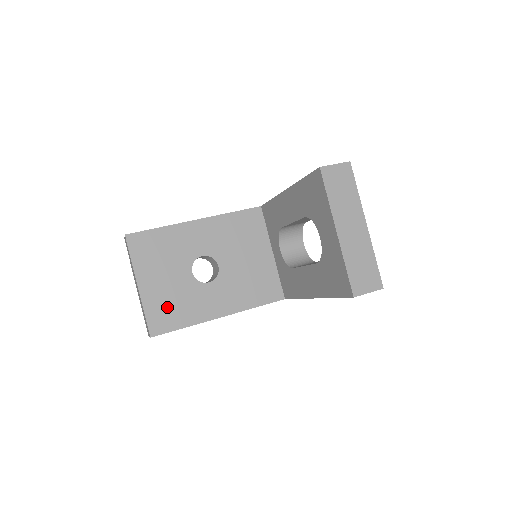
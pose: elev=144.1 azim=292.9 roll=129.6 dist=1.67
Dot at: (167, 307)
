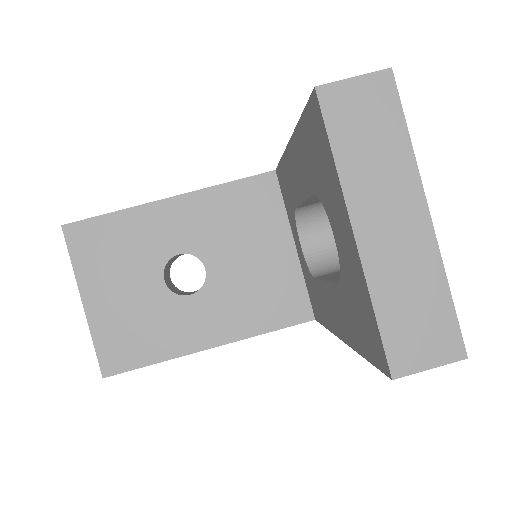
Dot at: (126, 333)
